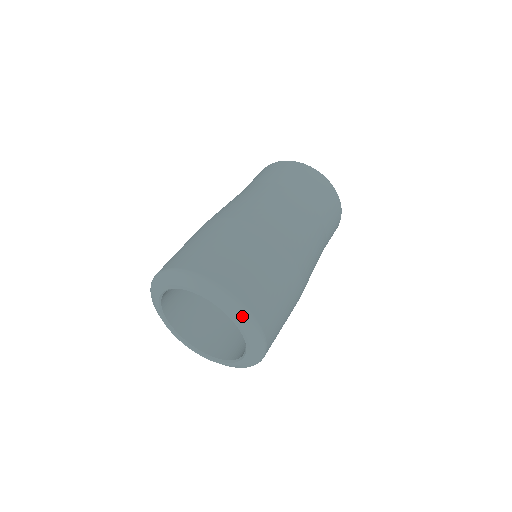
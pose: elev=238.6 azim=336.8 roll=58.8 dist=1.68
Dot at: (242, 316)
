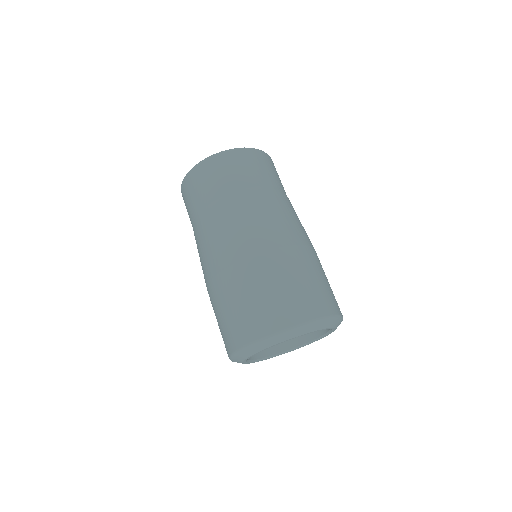
Dot at: (330, 323)
